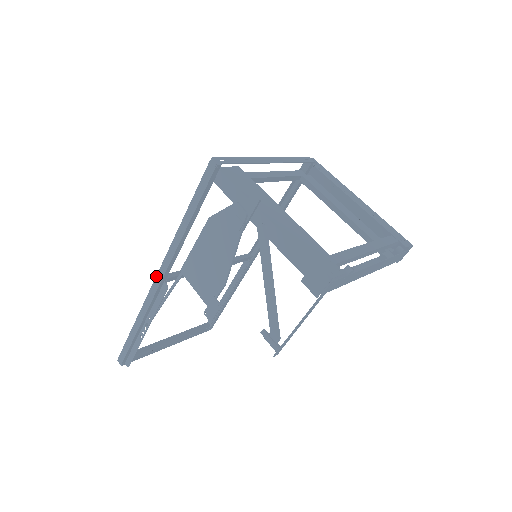
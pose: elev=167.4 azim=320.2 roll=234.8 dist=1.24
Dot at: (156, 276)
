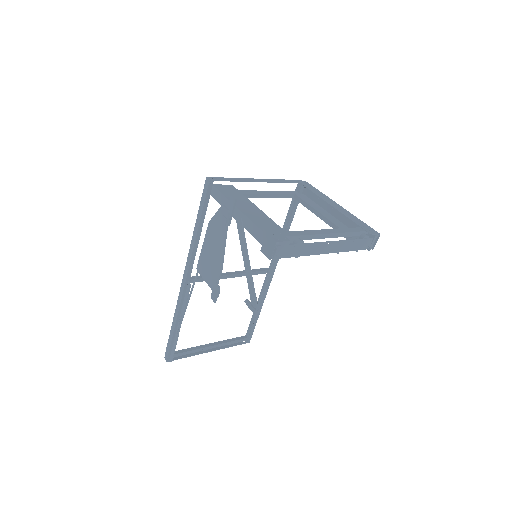
Dot at: (183, 278)
